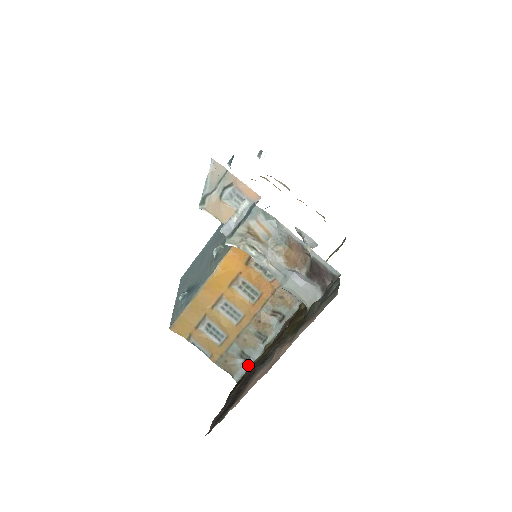
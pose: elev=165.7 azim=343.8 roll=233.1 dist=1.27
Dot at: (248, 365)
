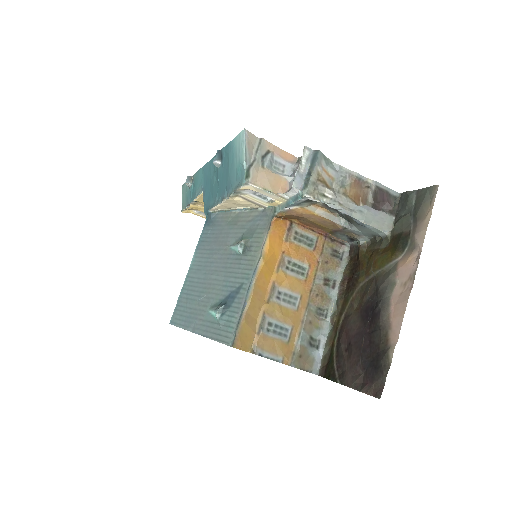
Dot at: (322, 349)
